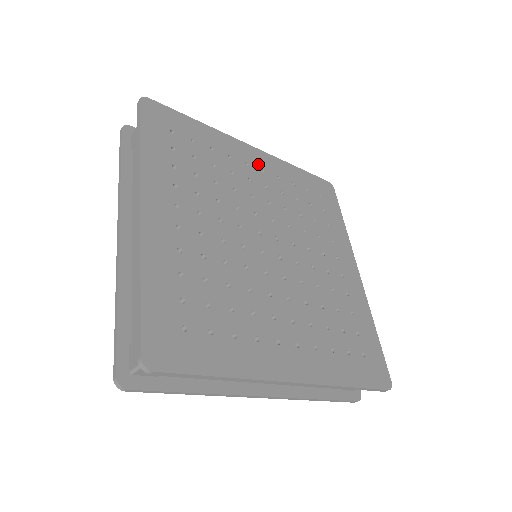
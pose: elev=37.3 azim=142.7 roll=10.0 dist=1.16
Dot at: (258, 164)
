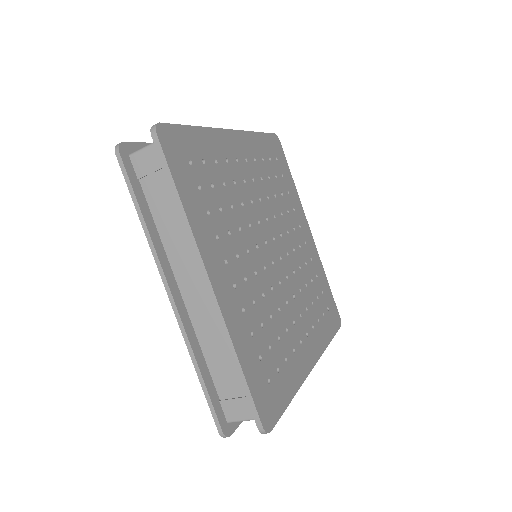
Dot at: (241, 153)
